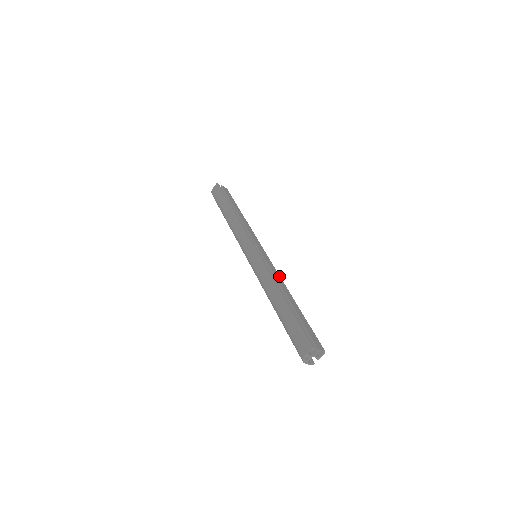
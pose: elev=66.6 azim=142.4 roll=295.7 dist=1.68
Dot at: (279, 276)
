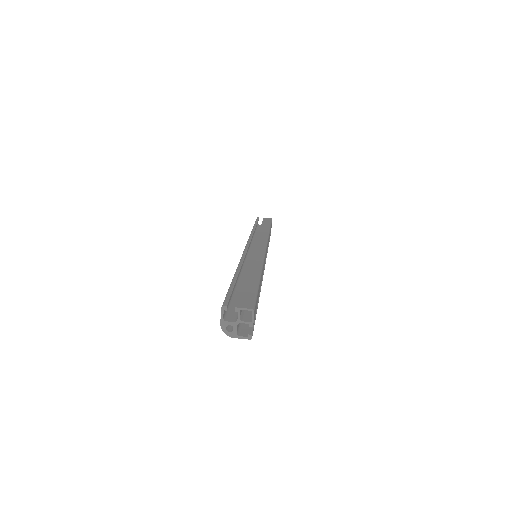
Dot at: (260, 260)
